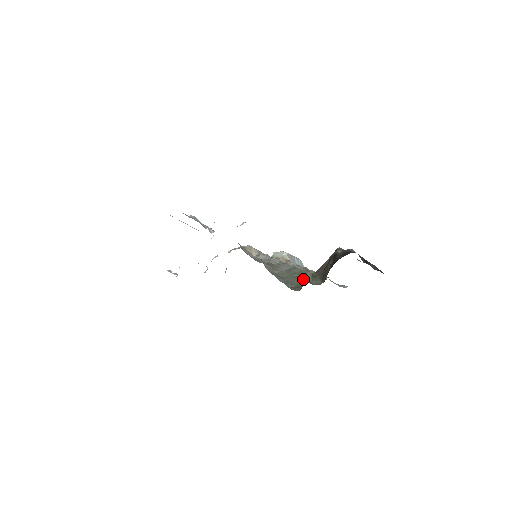
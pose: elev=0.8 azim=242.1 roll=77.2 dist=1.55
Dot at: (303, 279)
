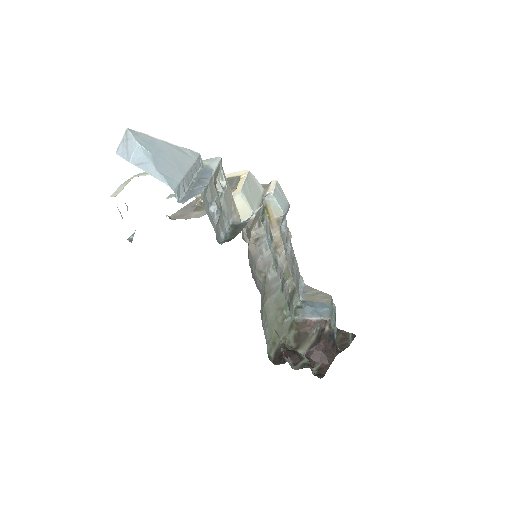
Dot at: (282, 330)
